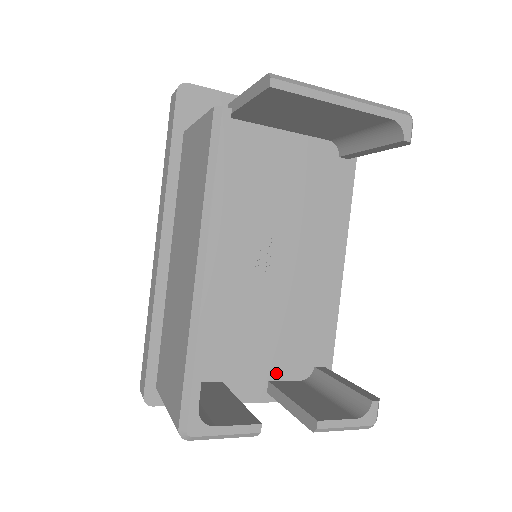
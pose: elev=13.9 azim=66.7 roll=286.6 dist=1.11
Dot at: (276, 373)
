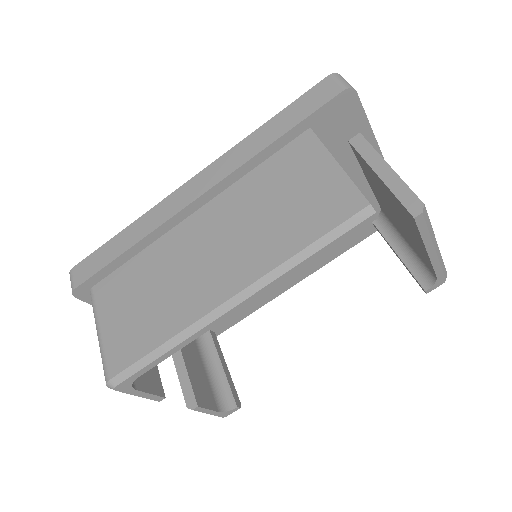
Dot at: occluded
